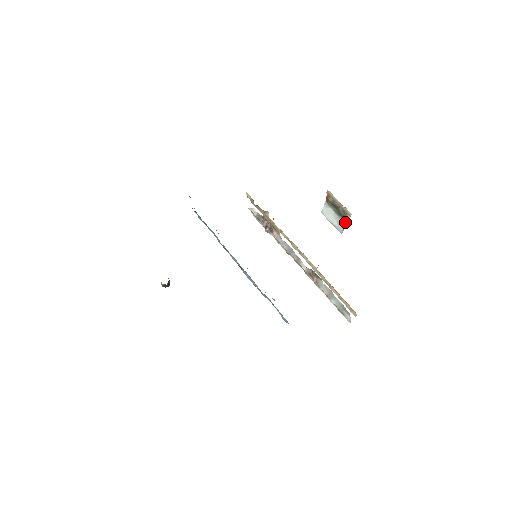
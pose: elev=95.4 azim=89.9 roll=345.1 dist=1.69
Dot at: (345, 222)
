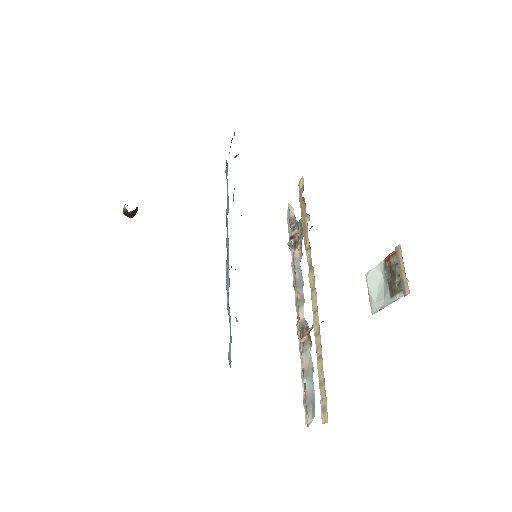
Dot at: (390, 300)
